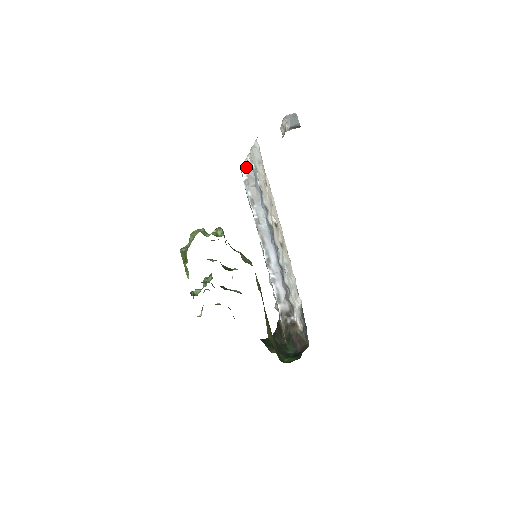
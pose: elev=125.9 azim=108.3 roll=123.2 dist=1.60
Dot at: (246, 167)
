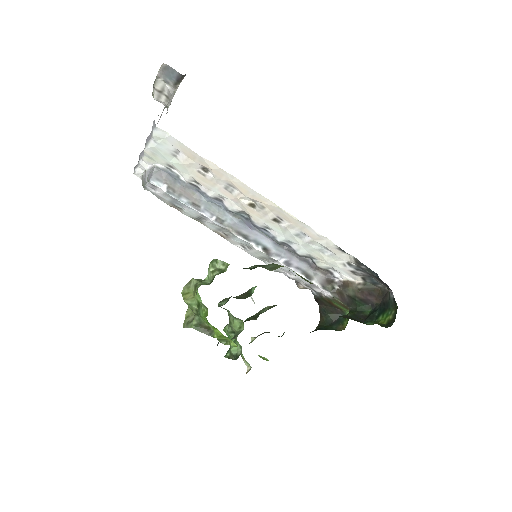
Dot at: (154, 175)
